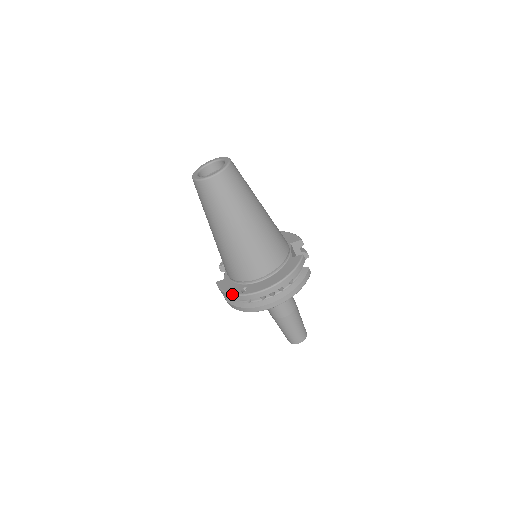
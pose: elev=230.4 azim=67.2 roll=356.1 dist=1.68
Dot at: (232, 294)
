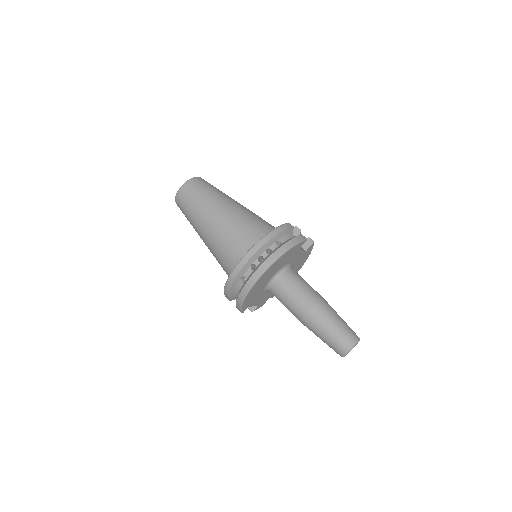
Dot at: occluded
